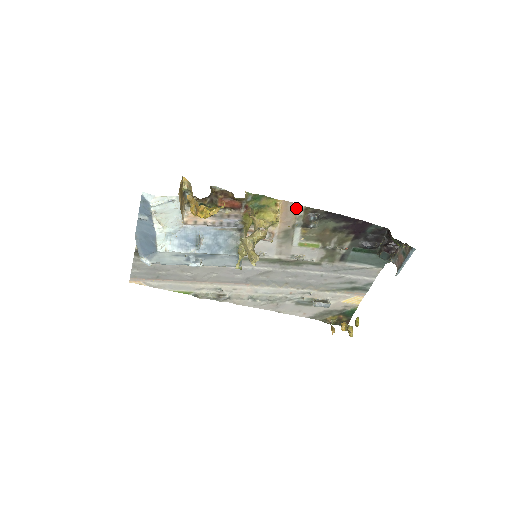
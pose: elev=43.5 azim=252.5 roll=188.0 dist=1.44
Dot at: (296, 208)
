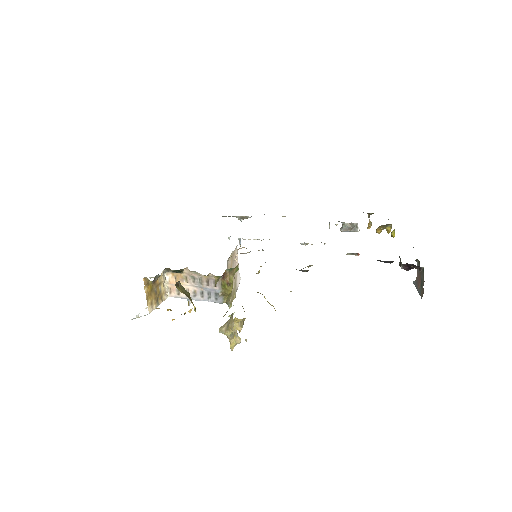
Dot at: occluded
